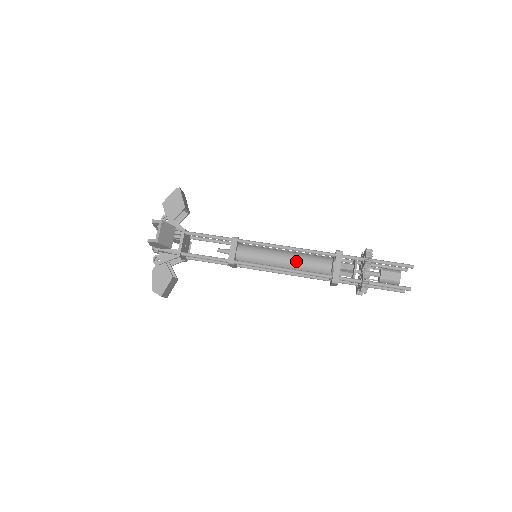
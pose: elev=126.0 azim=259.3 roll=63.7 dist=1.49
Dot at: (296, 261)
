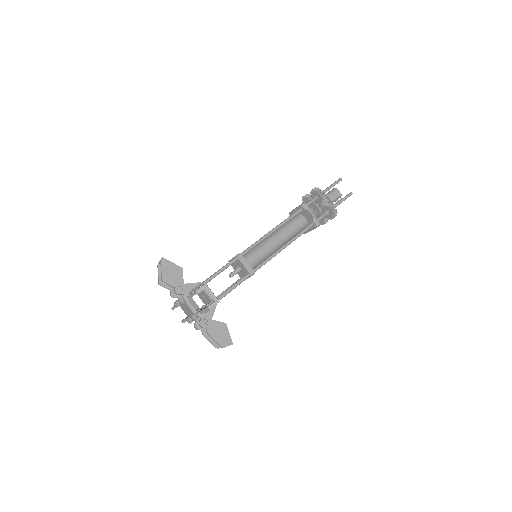
Dot at: (285, 234)
